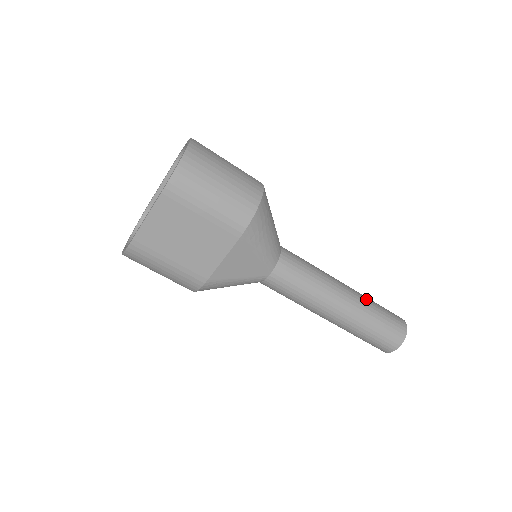
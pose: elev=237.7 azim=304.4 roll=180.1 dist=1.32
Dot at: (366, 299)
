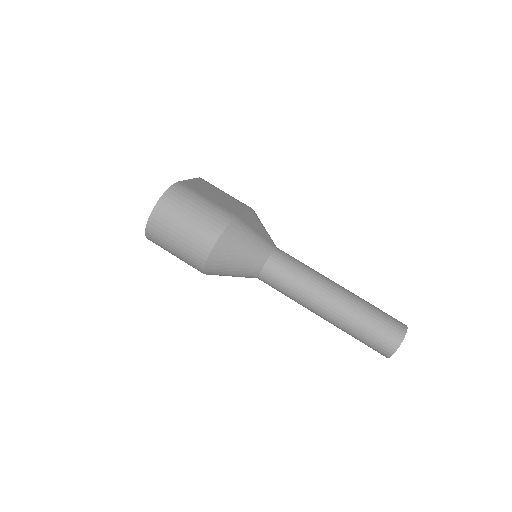
Dot at: occluded
